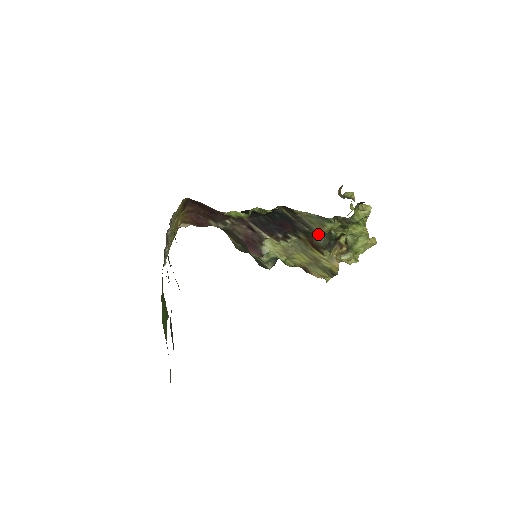
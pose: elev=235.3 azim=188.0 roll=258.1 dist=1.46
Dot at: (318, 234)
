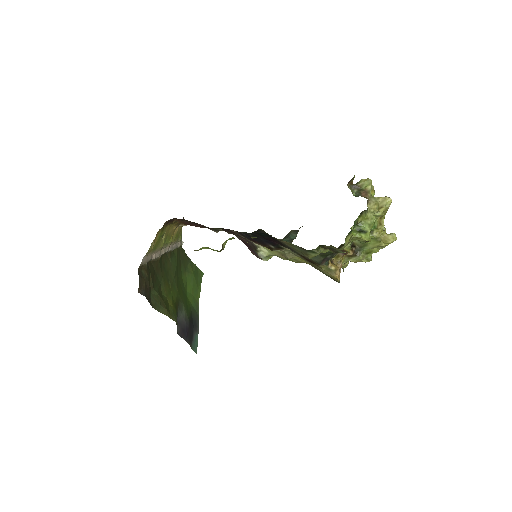
Dot at: occluded
